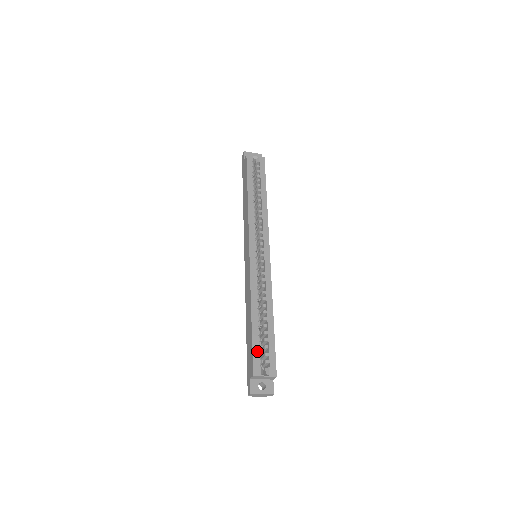
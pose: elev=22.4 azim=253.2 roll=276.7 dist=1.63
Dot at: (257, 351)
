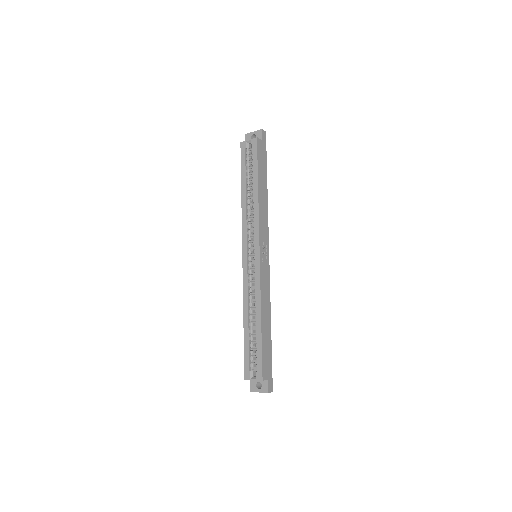
Dot at: (247, 357)
